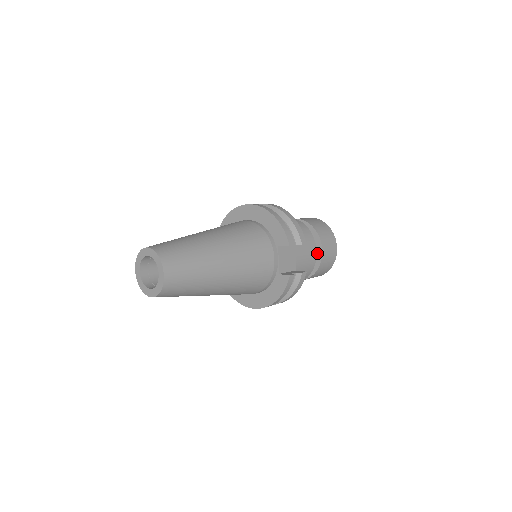
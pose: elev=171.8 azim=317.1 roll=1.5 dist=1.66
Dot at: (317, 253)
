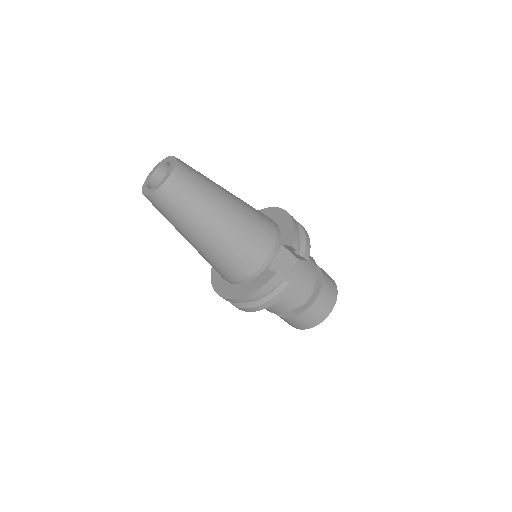
Dot at: (313, 295)
